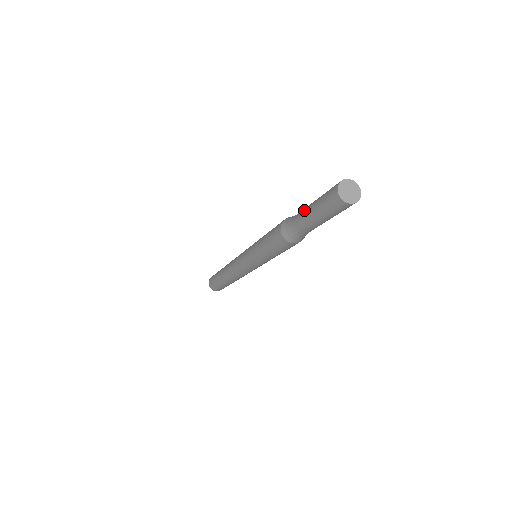
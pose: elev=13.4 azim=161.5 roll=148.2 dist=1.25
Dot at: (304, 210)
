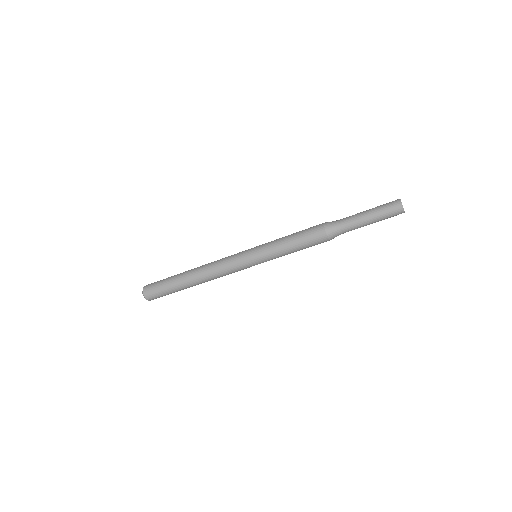
Dot at: (357, 215)
